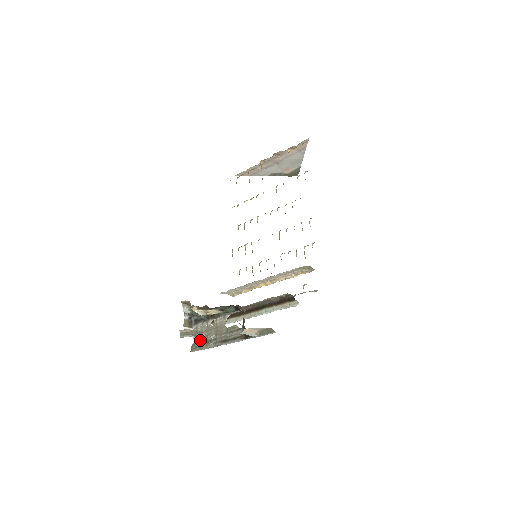
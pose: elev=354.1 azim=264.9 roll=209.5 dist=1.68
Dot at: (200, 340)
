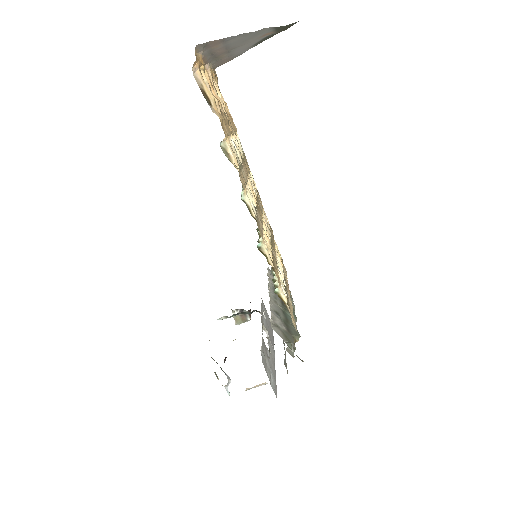
Dot at: occluded
